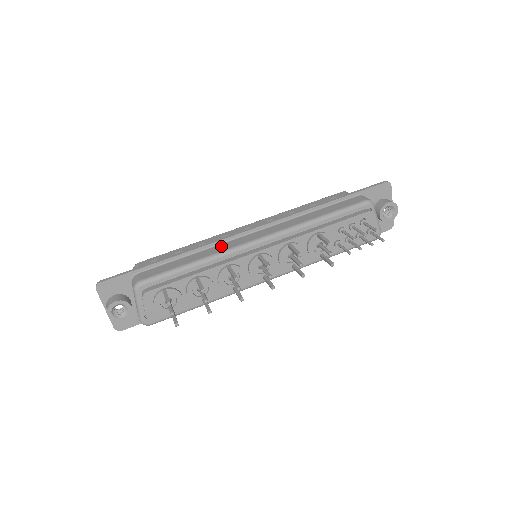
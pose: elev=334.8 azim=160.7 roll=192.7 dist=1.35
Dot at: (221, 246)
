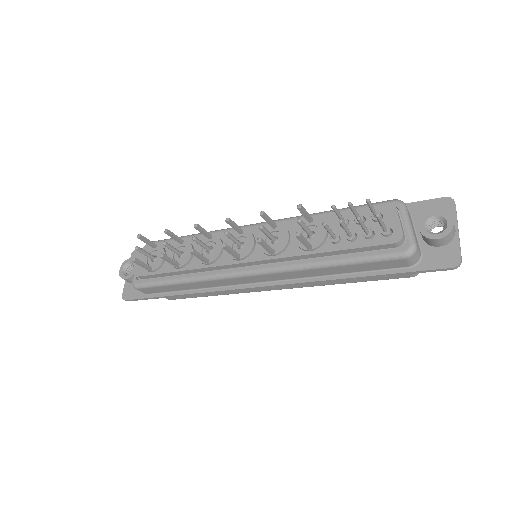
Dot at: occluded
